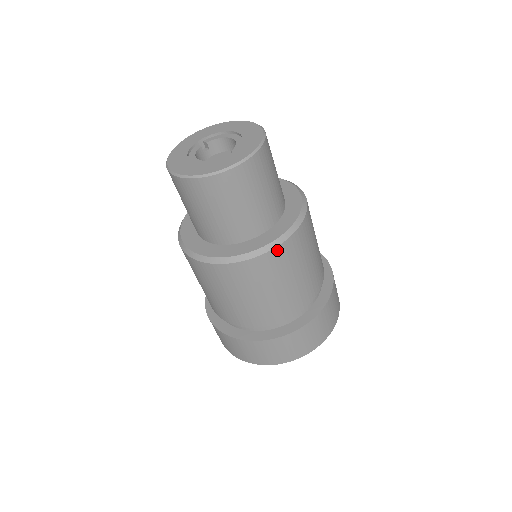
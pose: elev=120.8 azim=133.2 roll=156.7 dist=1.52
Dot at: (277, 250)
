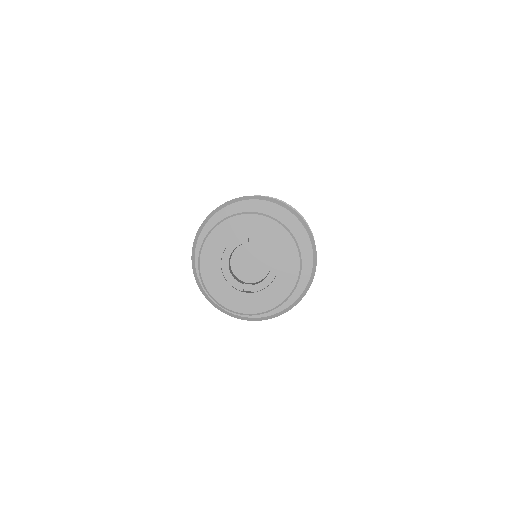
Dot at: (237, 317)
